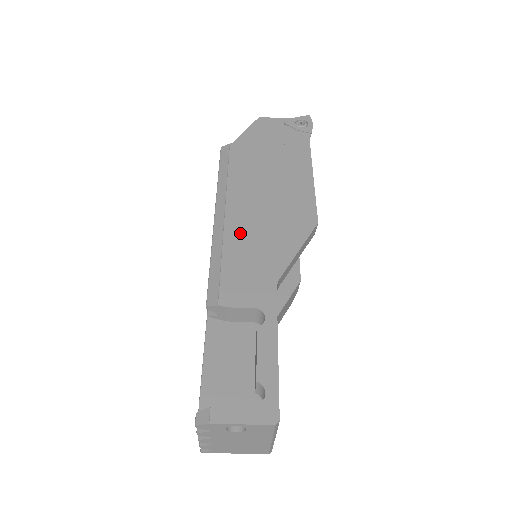
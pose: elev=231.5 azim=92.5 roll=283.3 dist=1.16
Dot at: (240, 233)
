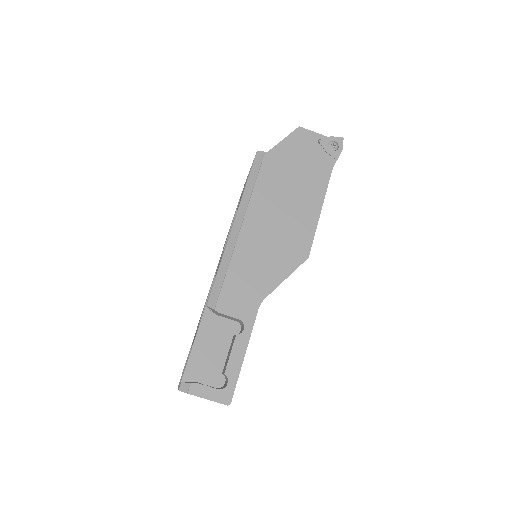
Dot at: (247, 251)
